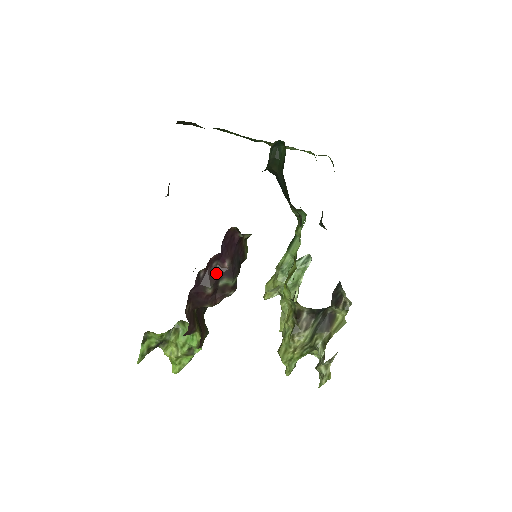
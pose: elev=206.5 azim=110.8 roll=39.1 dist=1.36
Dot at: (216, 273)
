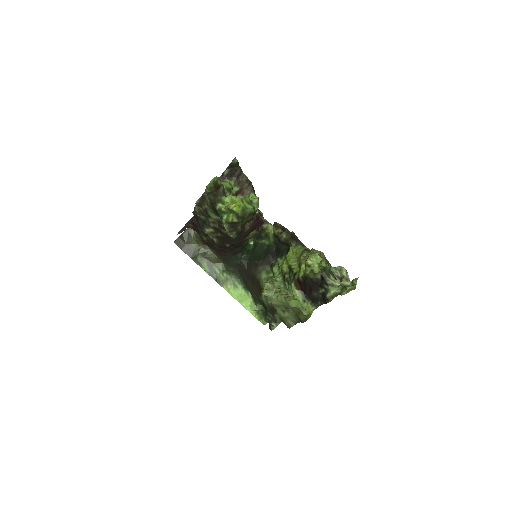
Dot at: occluded
